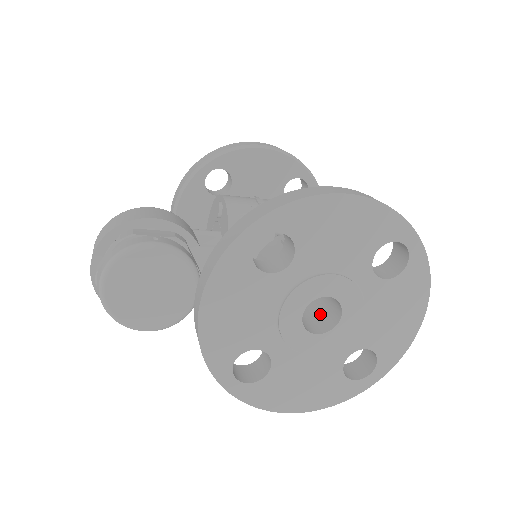
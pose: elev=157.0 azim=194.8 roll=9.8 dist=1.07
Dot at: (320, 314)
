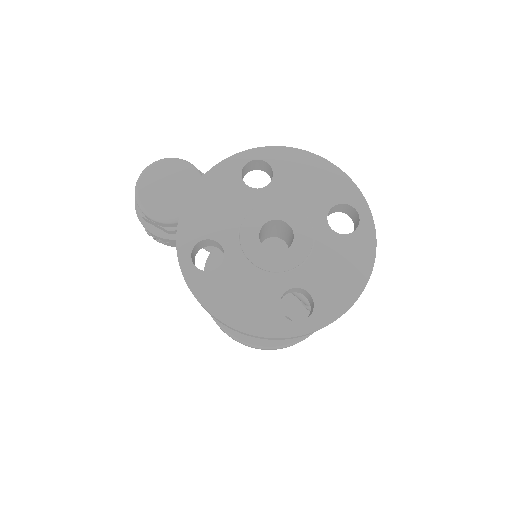
Dot at: occluded
